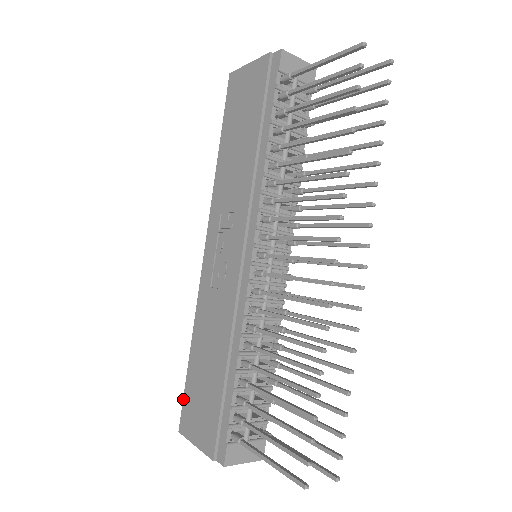
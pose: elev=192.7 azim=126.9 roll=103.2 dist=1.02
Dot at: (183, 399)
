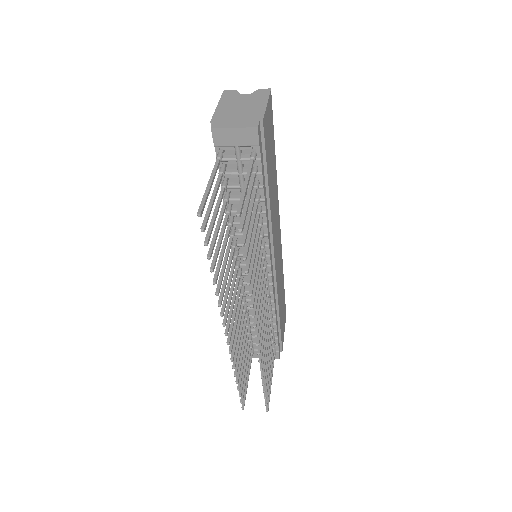
Dot at: occluded
